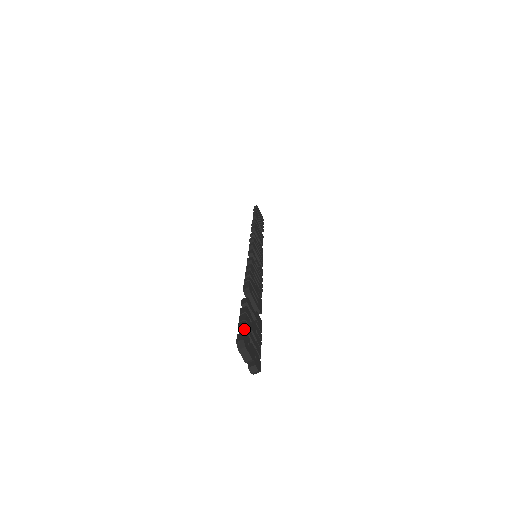
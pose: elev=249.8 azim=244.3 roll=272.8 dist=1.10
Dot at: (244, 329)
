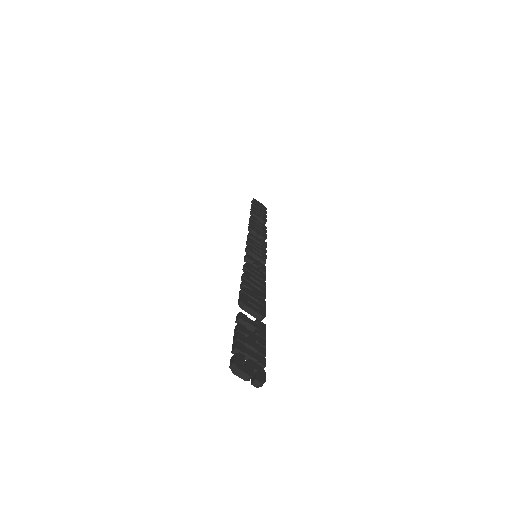
Dot at: (236, 350)
